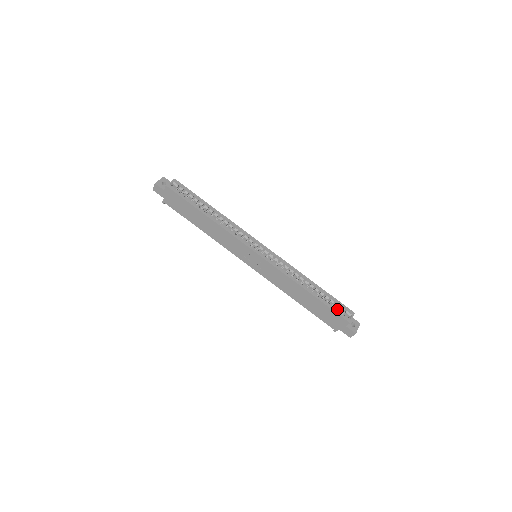
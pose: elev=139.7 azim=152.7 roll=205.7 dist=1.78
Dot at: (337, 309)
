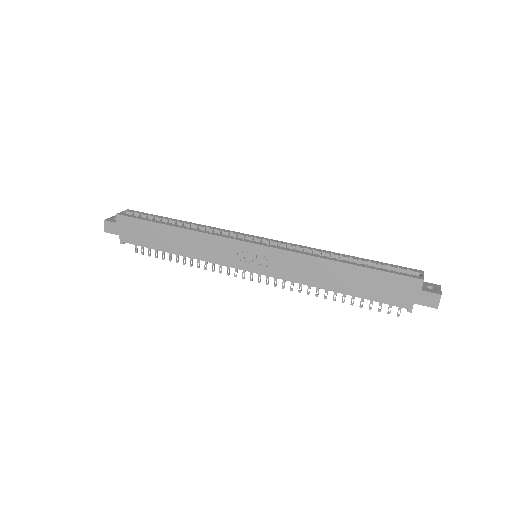
Dot at: (395, 271)
